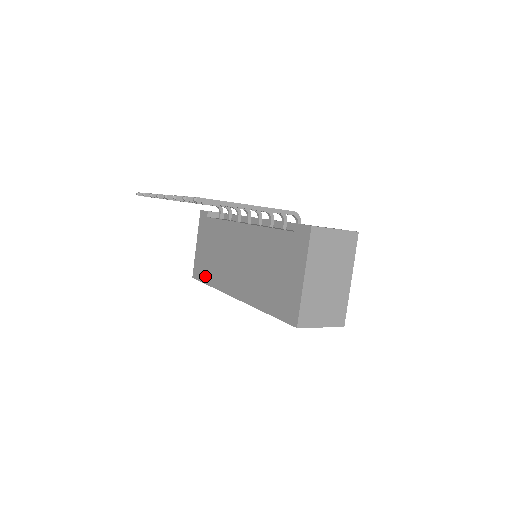
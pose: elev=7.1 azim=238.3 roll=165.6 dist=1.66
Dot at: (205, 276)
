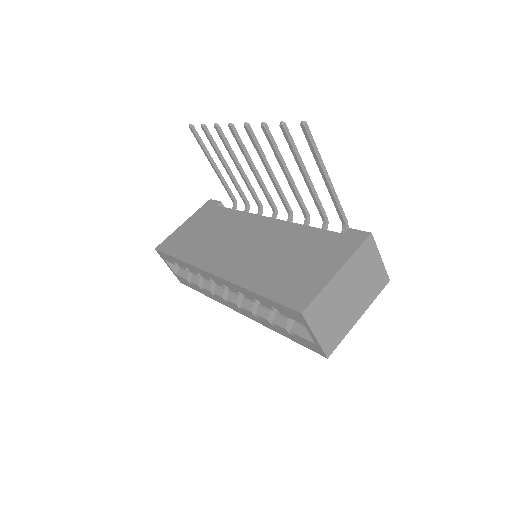
Dot at: (178, 250)
